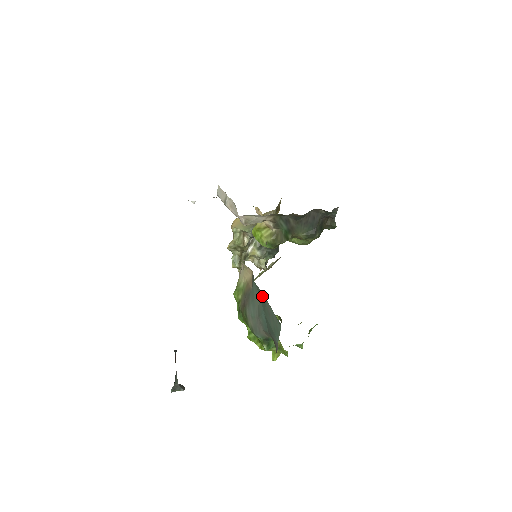
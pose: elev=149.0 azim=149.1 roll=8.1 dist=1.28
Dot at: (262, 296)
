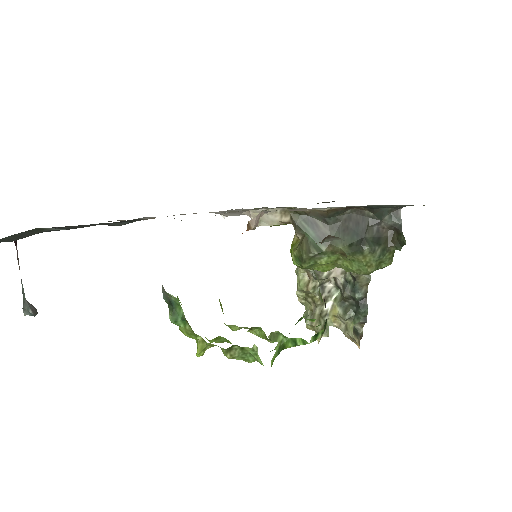
Dot at: occluded
